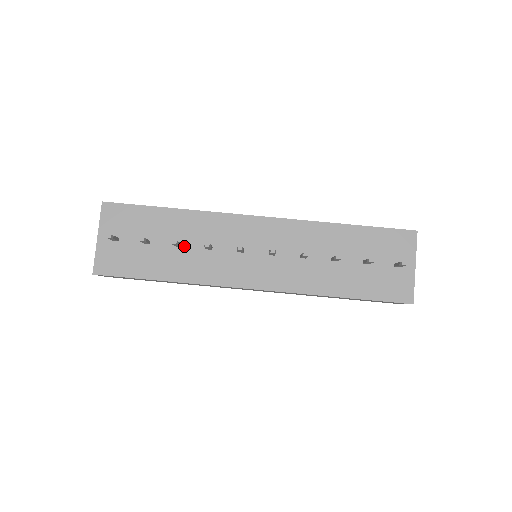
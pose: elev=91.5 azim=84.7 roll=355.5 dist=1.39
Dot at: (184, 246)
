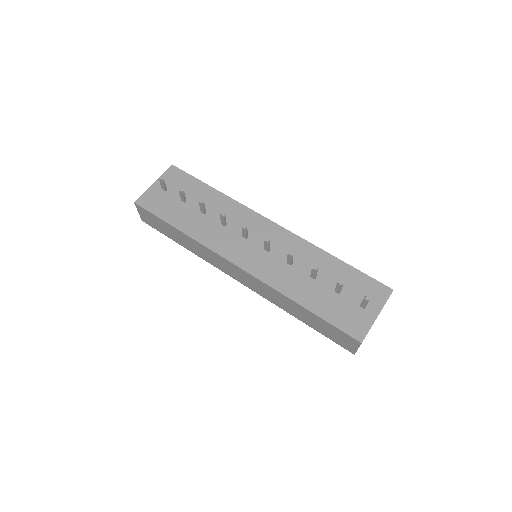
Dot at: (207, 215)
